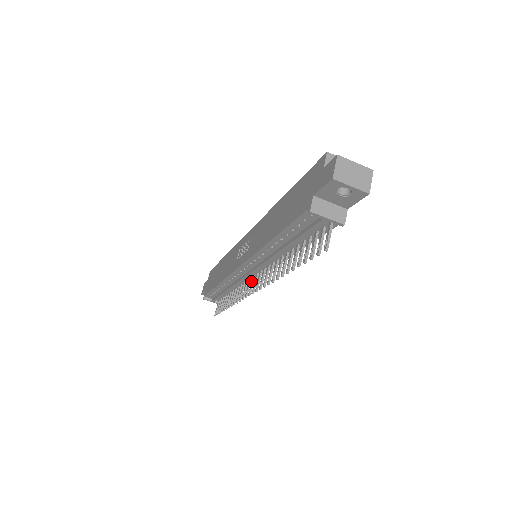
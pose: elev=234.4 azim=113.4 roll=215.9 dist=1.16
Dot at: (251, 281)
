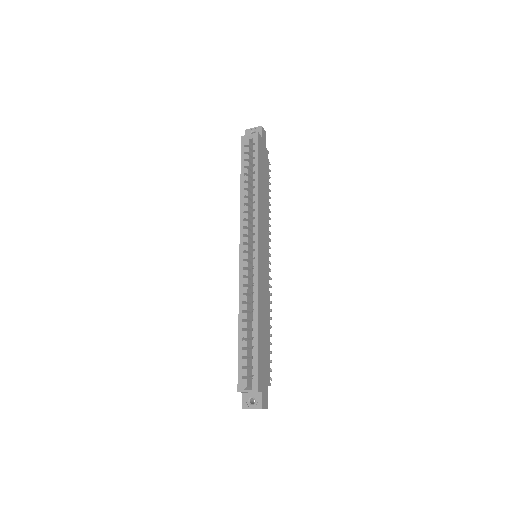
Dot at: occluded
